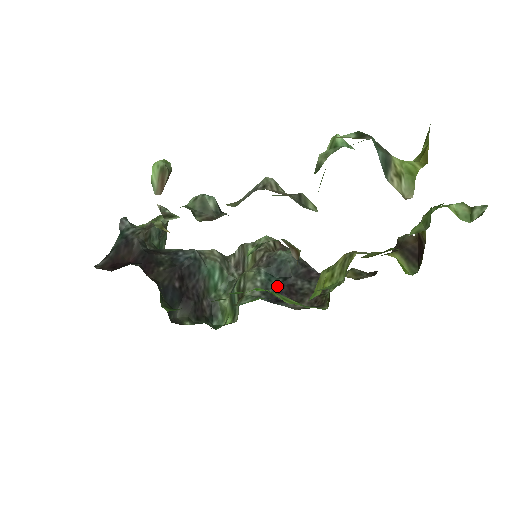
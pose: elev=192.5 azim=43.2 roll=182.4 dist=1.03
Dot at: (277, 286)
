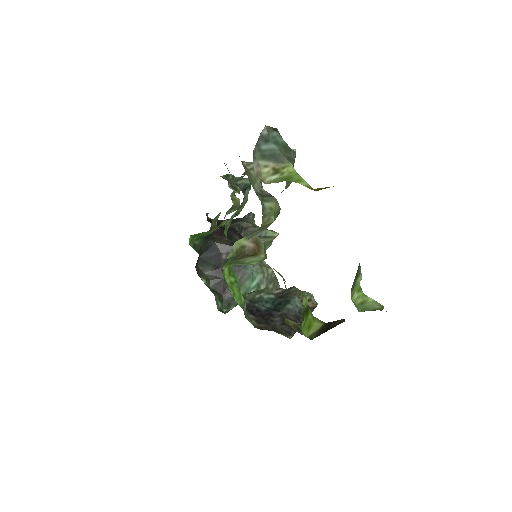
Dot at: (264, 307)
